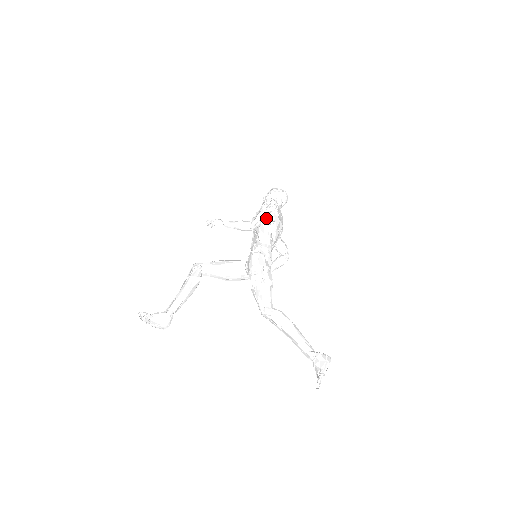
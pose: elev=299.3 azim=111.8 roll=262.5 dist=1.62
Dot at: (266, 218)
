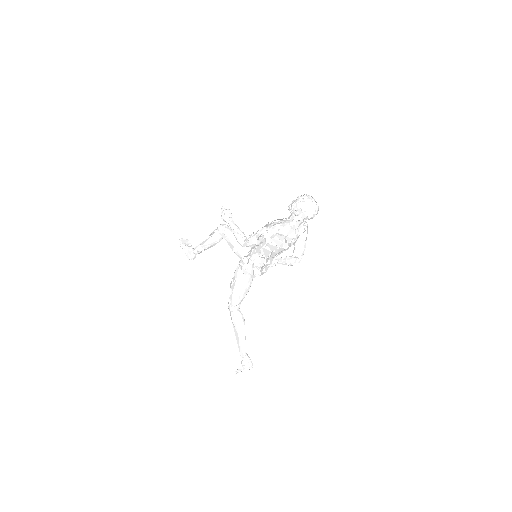
Dot at: (257, 245)
